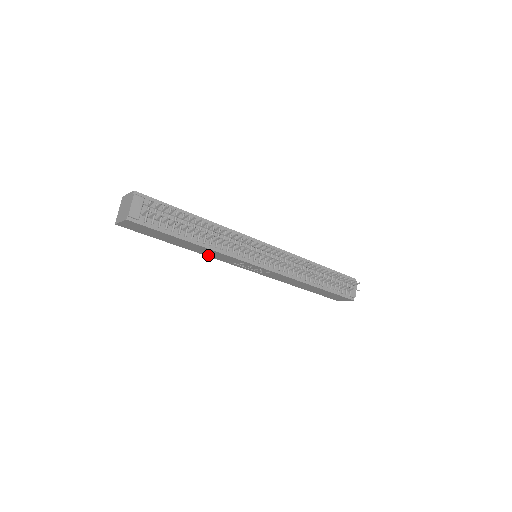
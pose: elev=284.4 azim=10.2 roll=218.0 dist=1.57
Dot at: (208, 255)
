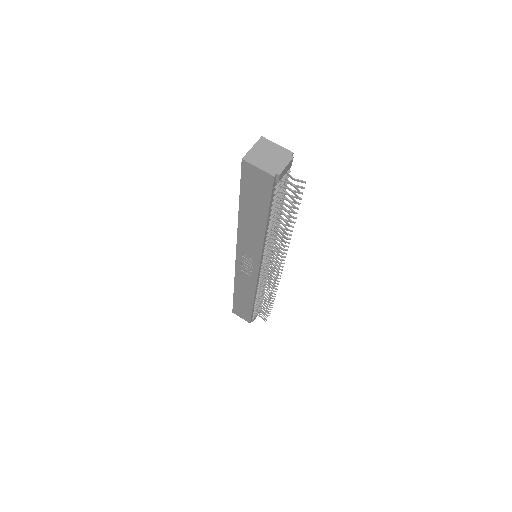
Dot at: (241, 233)
